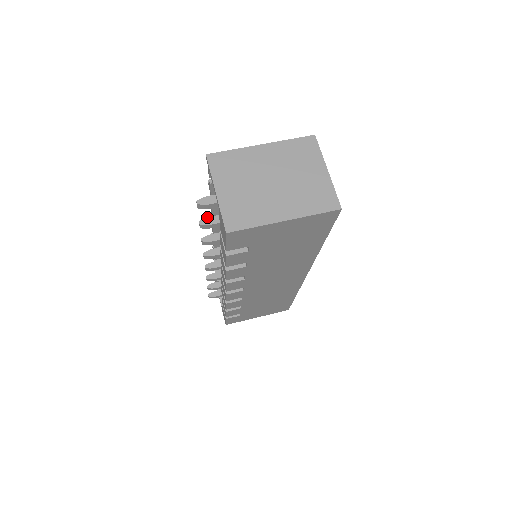
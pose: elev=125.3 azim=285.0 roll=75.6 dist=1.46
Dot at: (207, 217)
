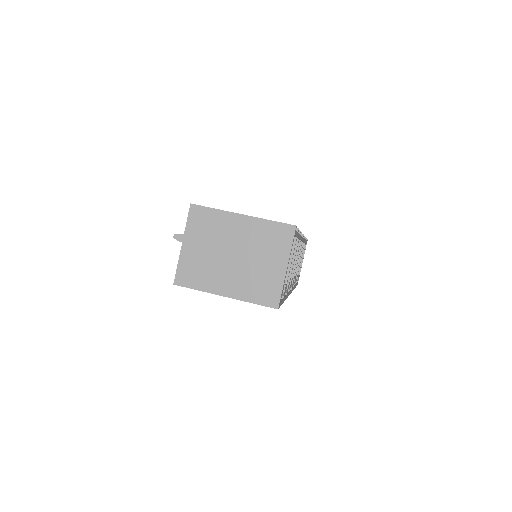
Dot at: occluded
